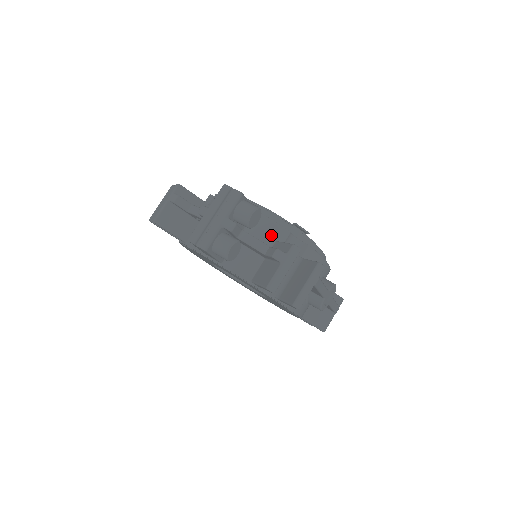
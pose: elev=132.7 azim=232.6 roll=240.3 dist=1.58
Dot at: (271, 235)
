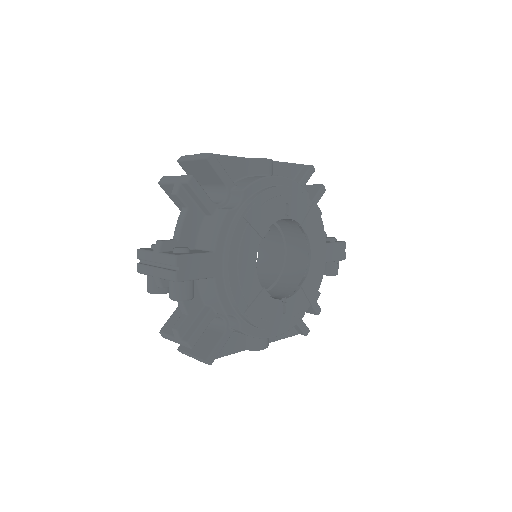
Dot at: (211, 301)
